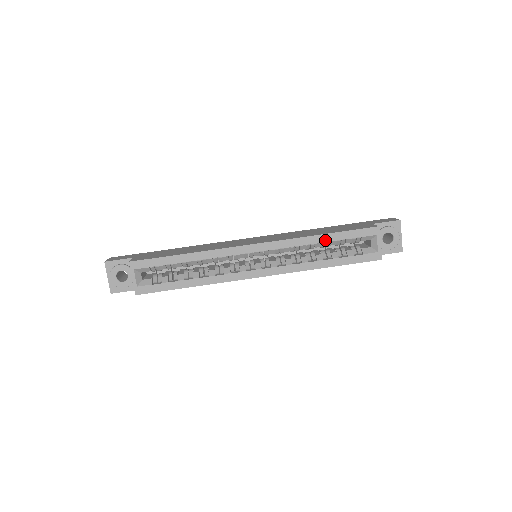
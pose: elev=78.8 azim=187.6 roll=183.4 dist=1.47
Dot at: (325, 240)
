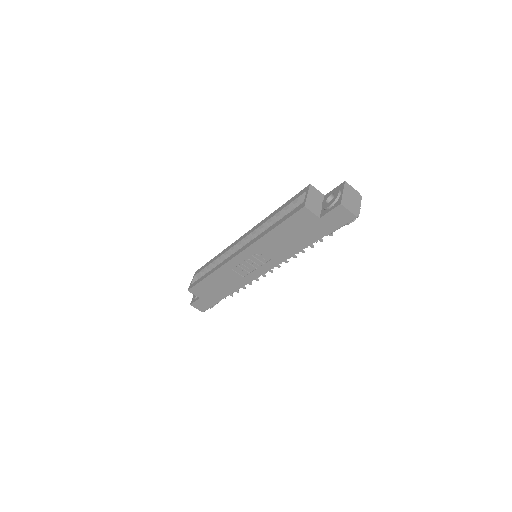
Dot at: (277, 213)
